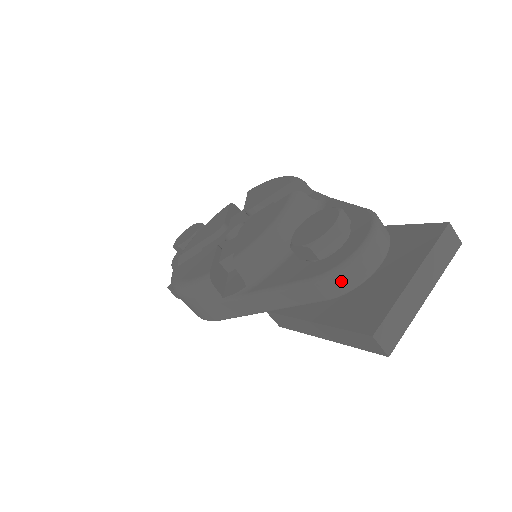
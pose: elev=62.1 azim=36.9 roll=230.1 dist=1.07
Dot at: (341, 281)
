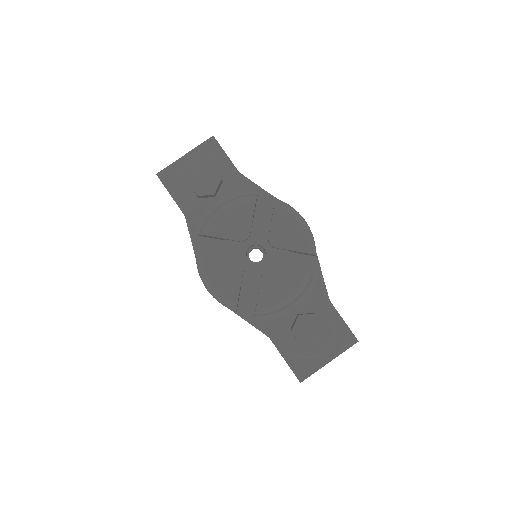
Dot at: occluded
